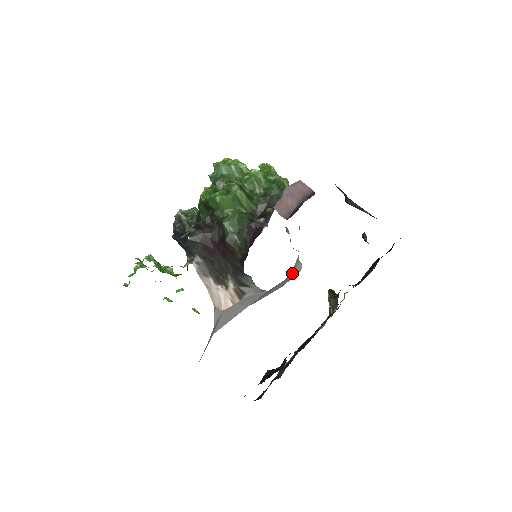
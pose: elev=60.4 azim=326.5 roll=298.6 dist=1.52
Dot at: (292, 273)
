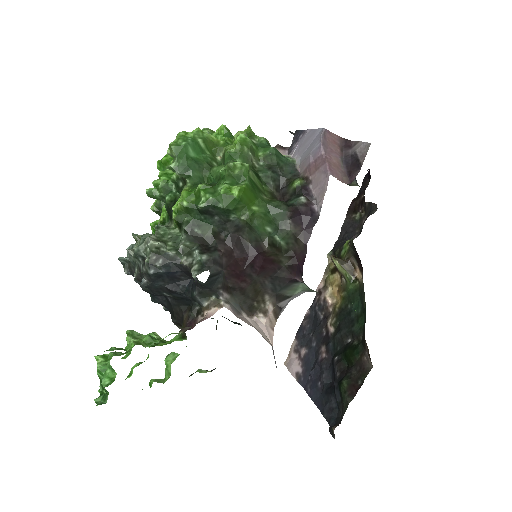
Dot at: occluded
